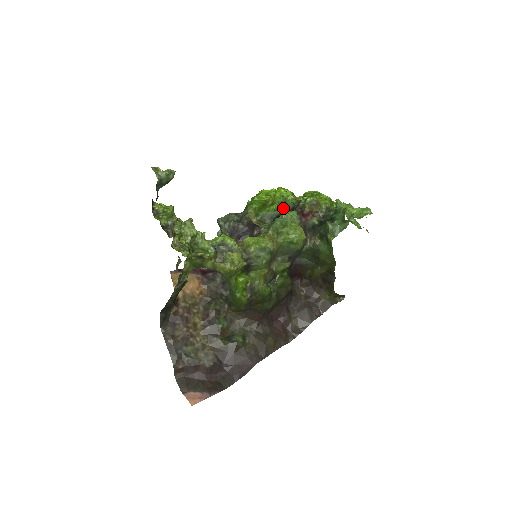
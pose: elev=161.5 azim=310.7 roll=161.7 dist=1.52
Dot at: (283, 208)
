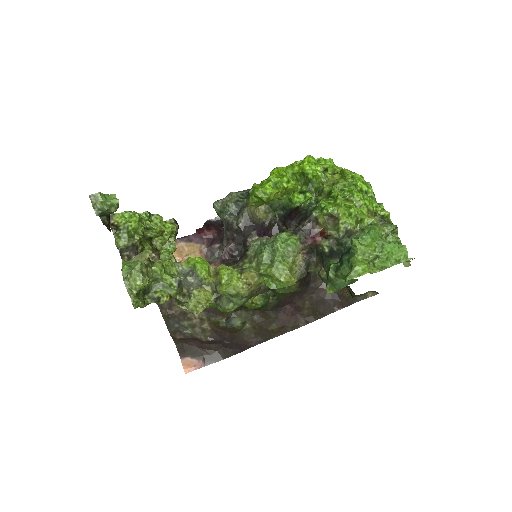
Dot at: (302, 196)
